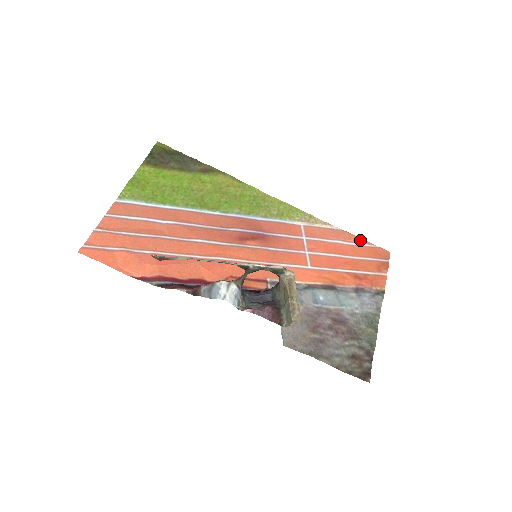
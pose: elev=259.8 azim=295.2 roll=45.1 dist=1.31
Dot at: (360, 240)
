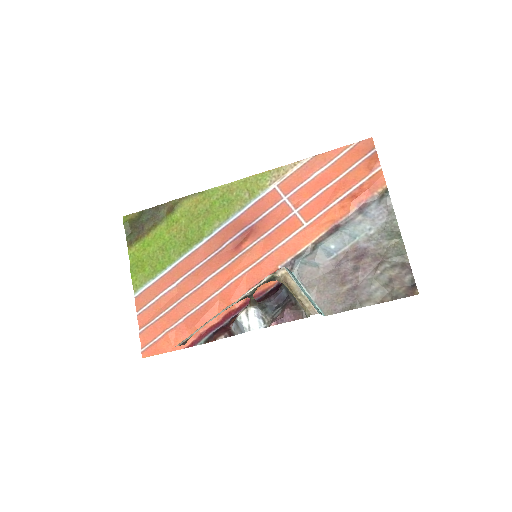
Dot at: (336, 152)
